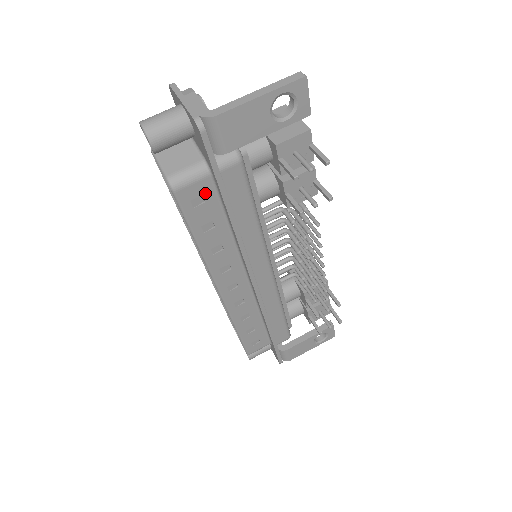
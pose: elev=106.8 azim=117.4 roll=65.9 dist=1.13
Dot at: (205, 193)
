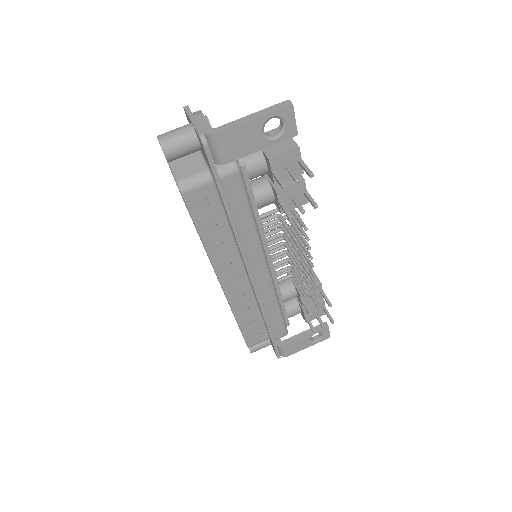
Dot at: (208, 196)
